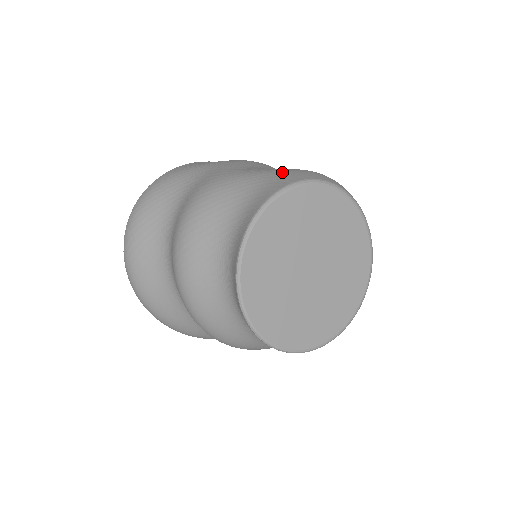
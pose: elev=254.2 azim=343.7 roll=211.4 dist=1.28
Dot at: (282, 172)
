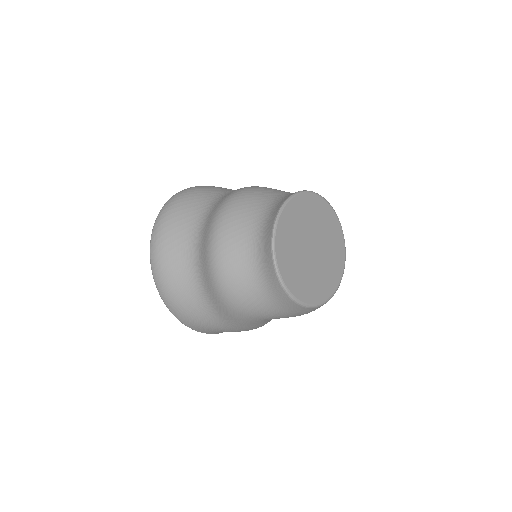
Dot at: occluded
